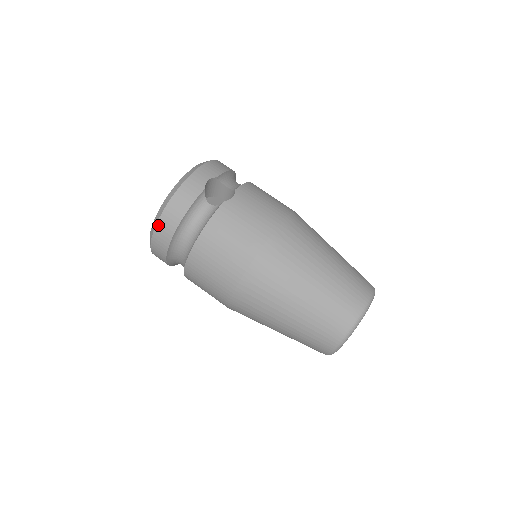
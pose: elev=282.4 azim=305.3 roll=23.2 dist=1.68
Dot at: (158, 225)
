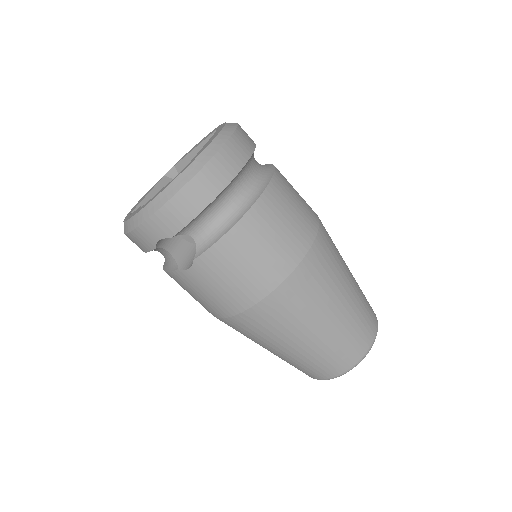
Dot at: occluded
